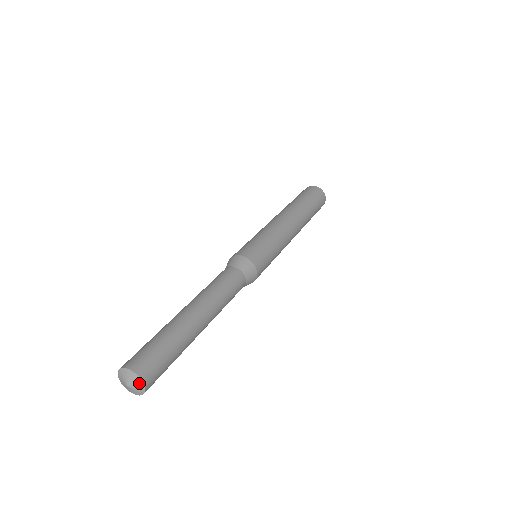
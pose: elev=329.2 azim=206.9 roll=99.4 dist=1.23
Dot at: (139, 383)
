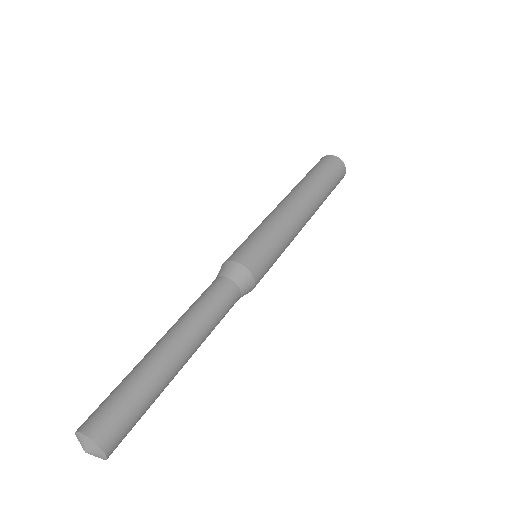
Dot at: (89, 442)
